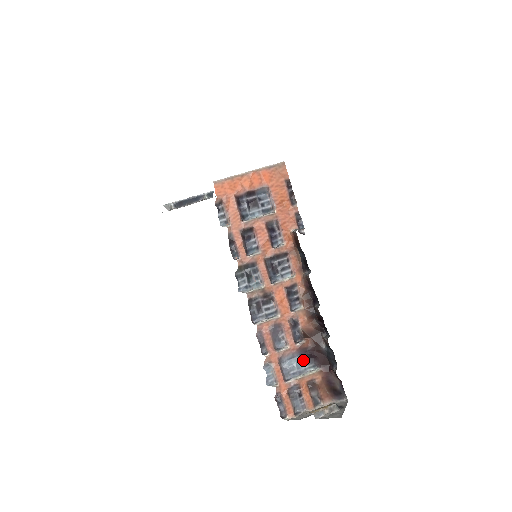
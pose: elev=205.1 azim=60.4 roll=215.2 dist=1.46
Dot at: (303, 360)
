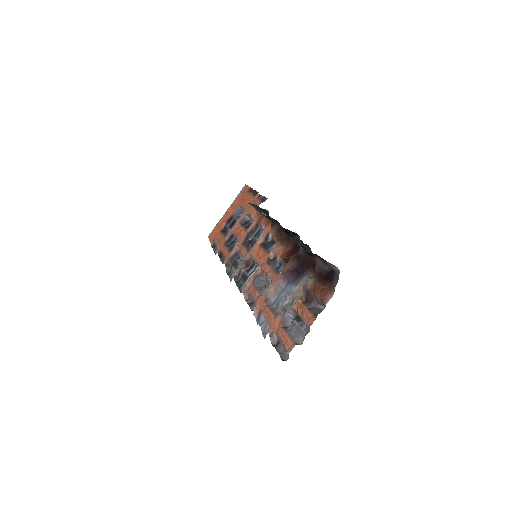
Dot at: (293, 283)
